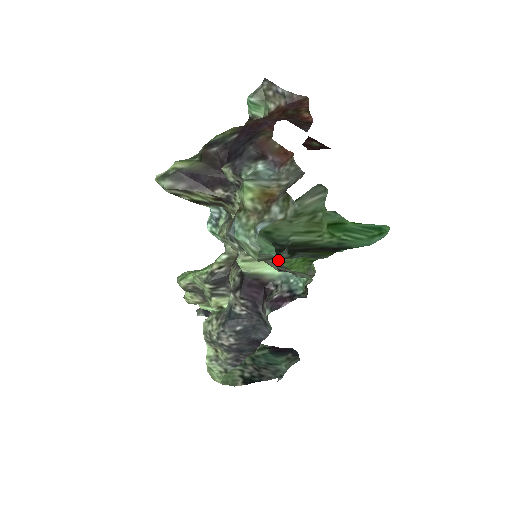
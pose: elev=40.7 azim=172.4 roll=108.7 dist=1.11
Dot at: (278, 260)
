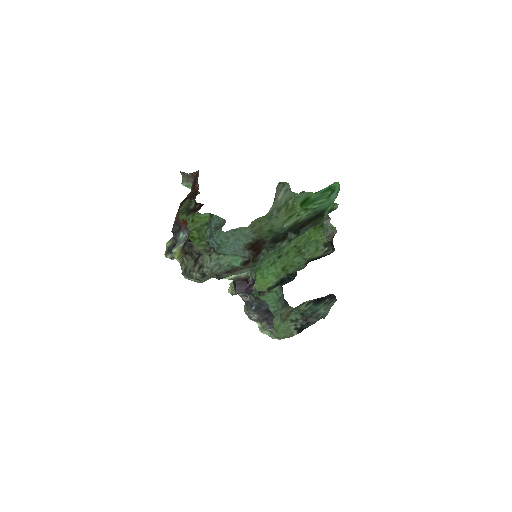
Dot at: (296, 239)
